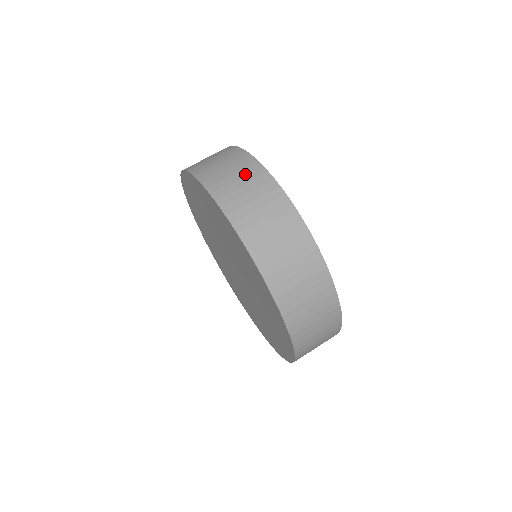
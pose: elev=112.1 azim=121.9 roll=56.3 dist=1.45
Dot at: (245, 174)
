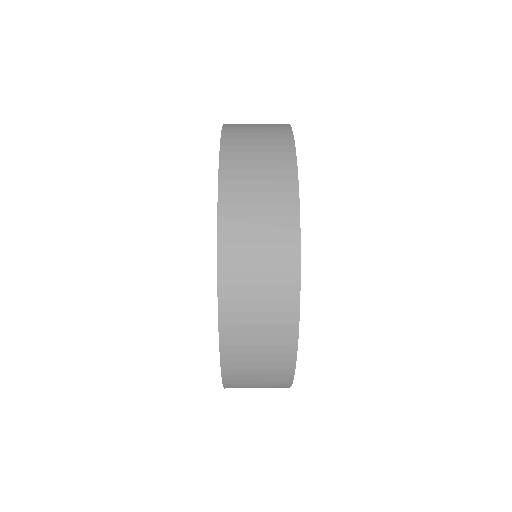
Dot at: occluded
